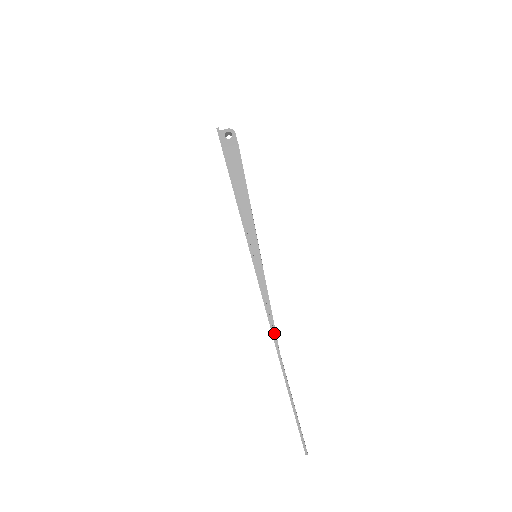
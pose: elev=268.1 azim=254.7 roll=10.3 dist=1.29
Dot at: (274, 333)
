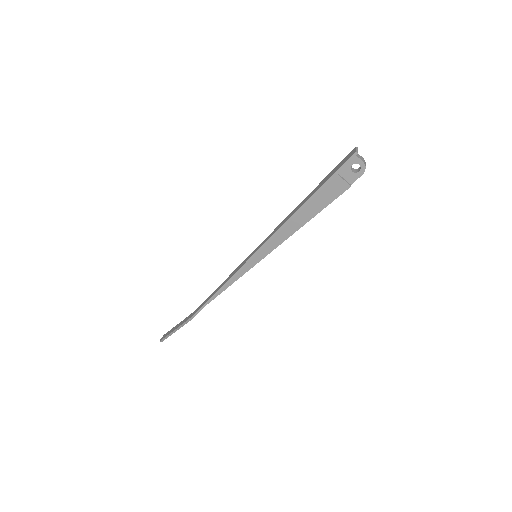
Dot at: occluded
